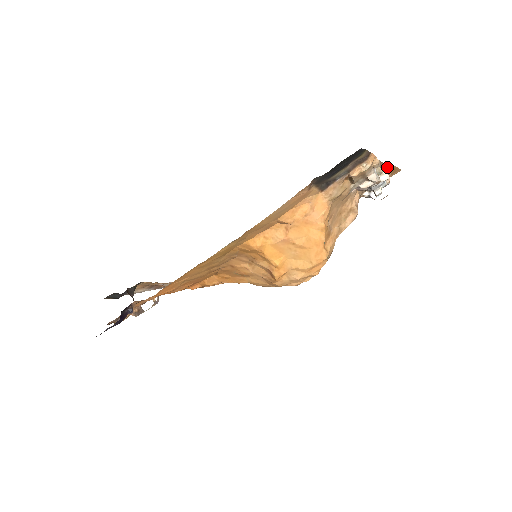
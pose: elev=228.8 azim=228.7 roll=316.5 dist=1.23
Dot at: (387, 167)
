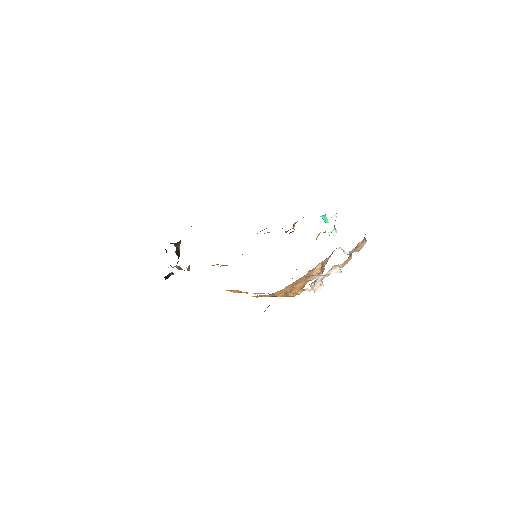
Dot at: occluded
